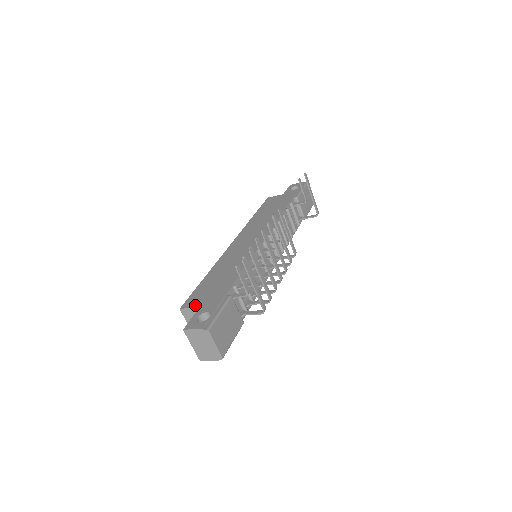
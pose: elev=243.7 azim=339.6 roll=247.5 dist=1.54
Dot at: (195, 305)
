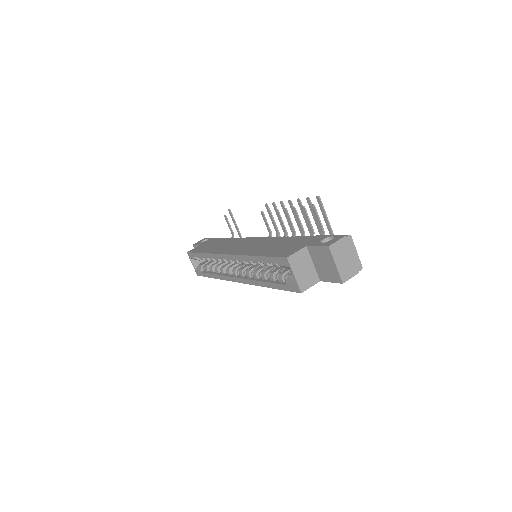
Dot at: (298, 249)
